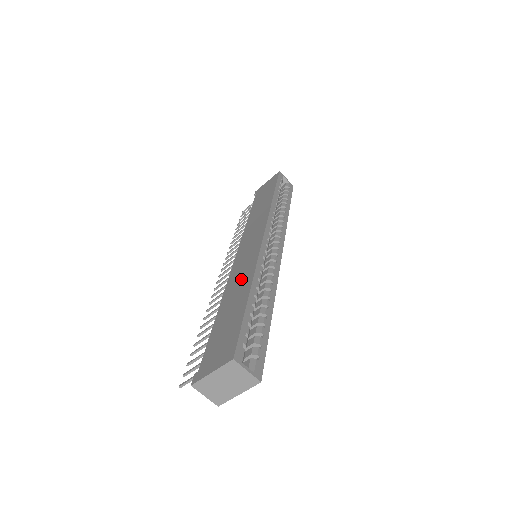
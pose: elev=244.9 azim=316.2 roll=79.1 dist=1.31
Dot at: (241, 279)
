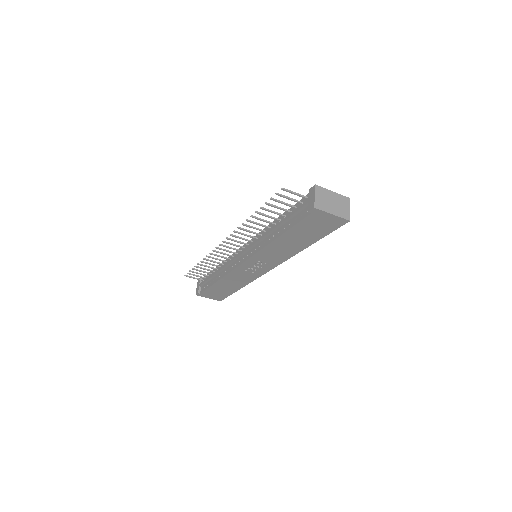
Dot at: occluded
